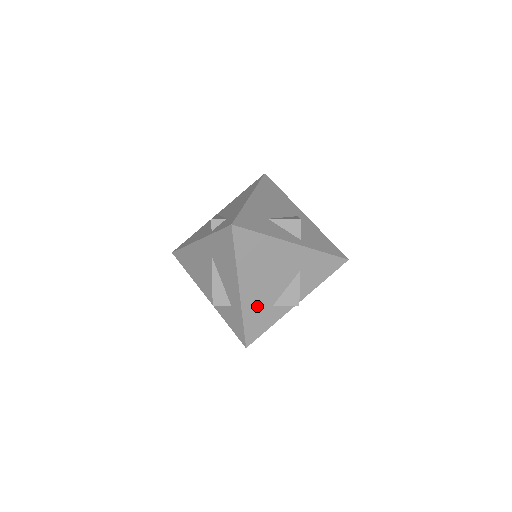
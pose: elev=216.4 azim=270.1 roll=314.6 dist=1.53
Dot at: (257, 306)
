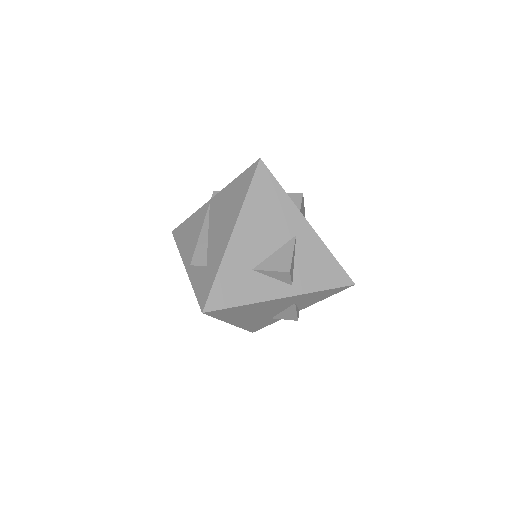
Dot at: (254, 322)
